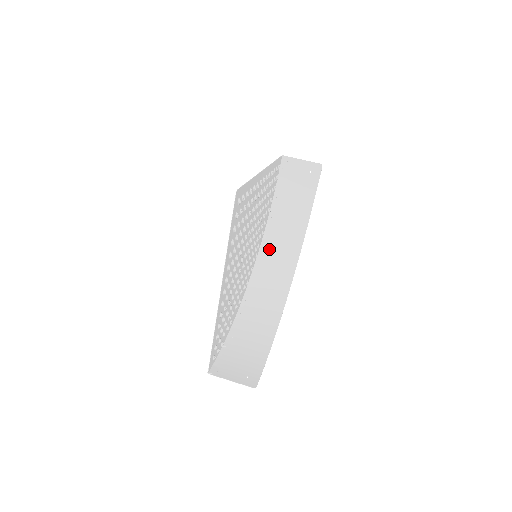
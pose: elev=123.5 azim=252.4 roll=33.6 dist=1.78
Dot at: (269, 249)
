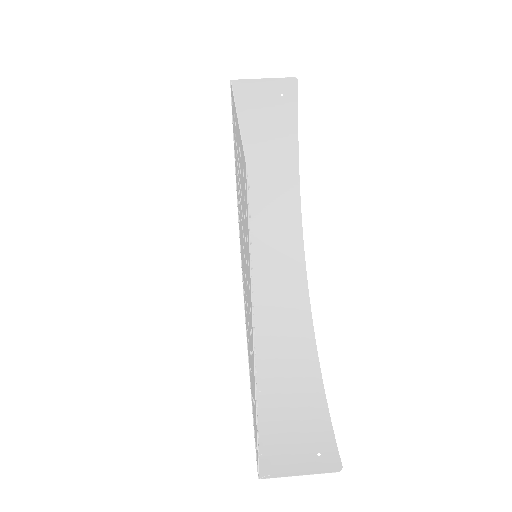
Dot at: (255, 232)
